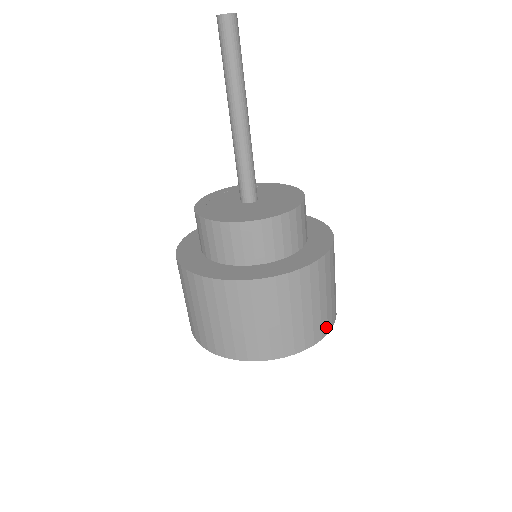
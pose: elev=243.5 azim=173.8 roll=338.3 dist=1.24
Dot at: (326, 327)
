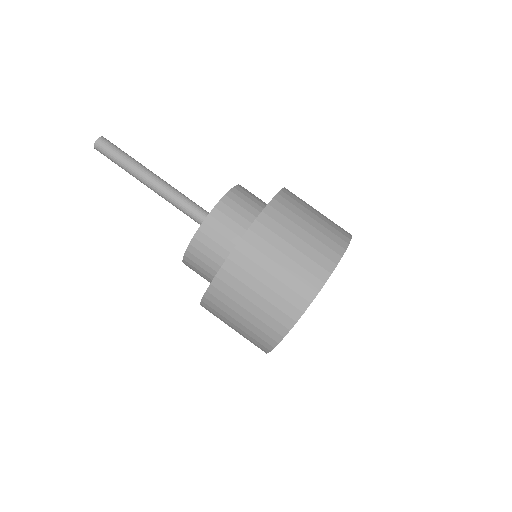
Dot at: (344, 233)
